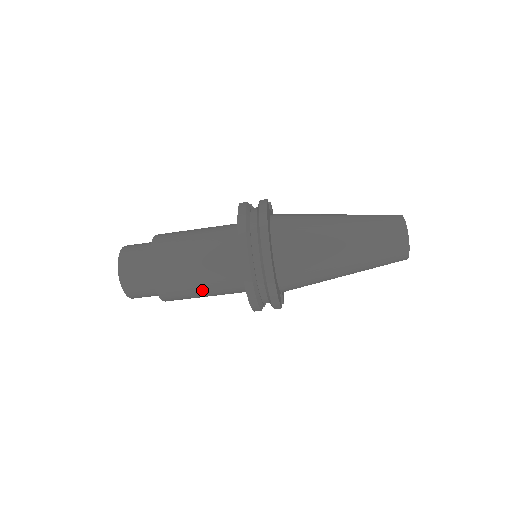
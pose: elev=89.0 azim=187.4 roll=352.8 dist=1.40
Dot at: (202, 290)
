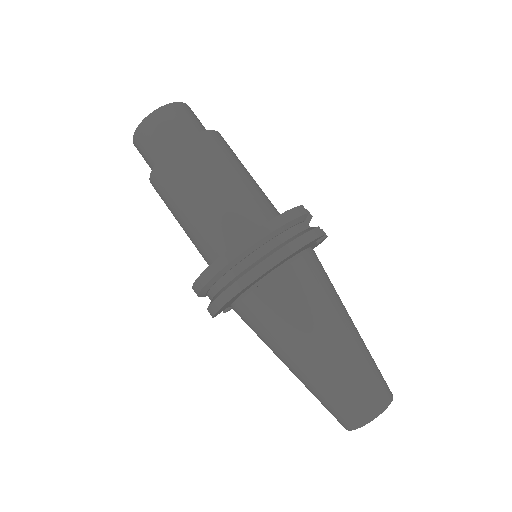
Dot at: (182, 220)
